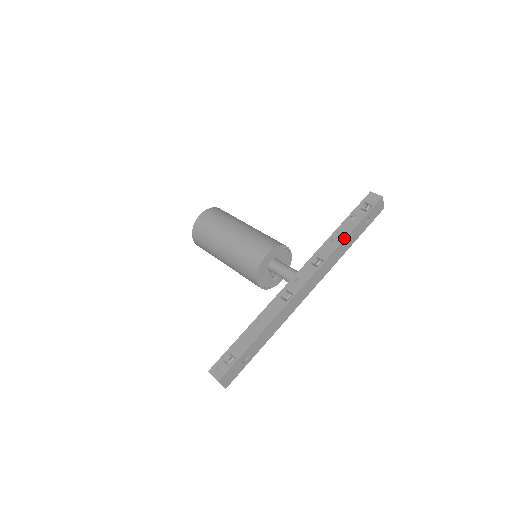
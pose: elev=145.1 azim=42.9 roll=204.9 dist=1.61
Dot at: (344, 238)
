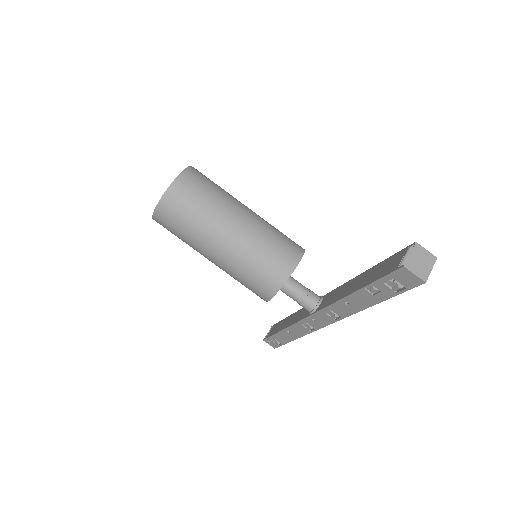
Dot at: (364, 309)
